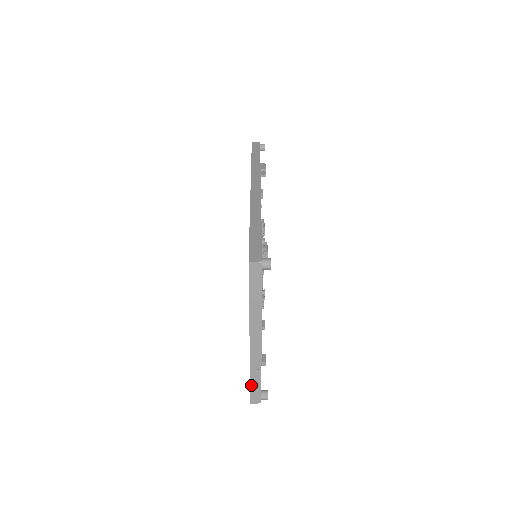
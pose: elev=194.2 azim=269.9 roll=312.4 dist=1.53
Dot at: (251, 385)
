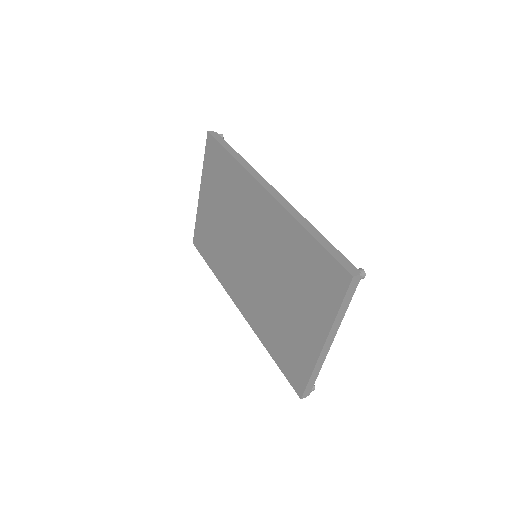
Dot at: (308, 383)
